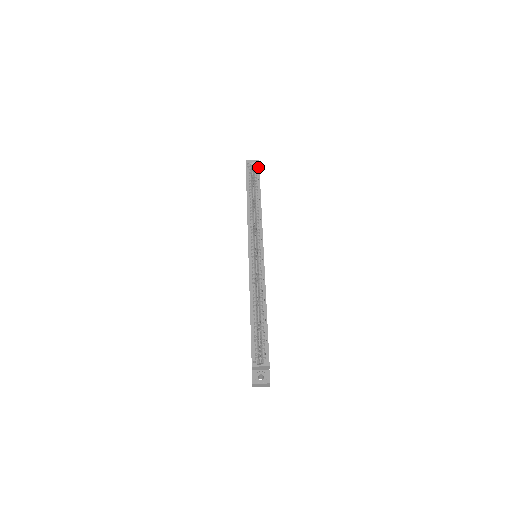
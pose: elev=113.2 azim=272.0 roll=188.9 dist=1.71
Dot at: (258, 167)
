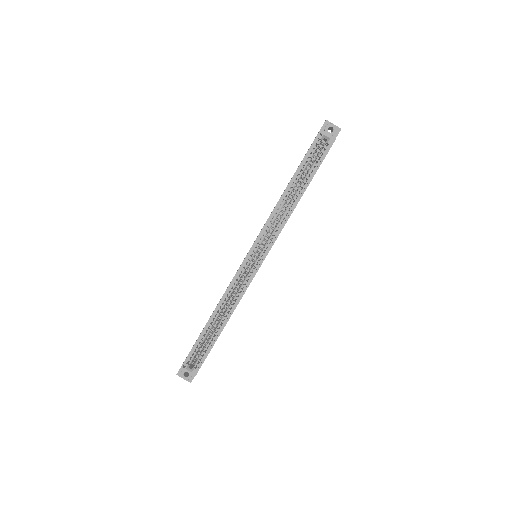
Dot at: (329, 148)
